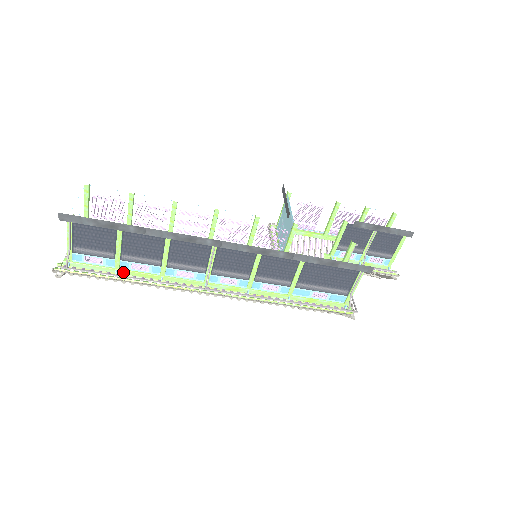
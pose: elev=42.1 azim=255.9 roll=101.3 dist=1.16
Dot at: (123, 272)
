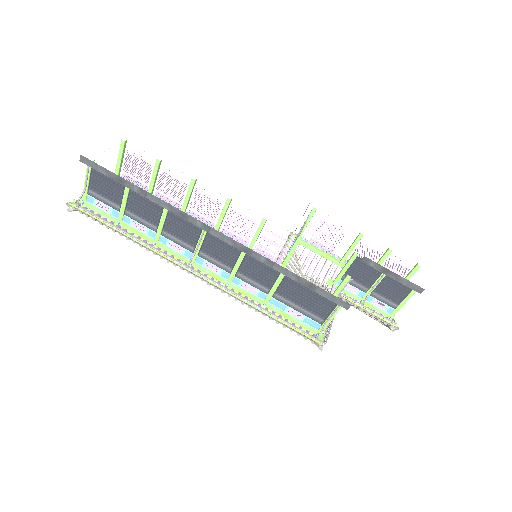
Dot at: (124, 226)
